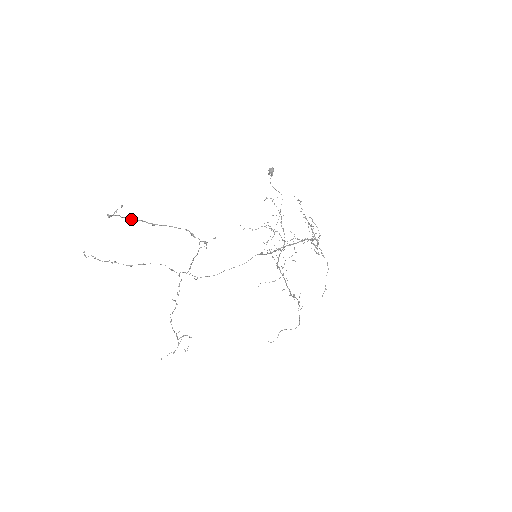
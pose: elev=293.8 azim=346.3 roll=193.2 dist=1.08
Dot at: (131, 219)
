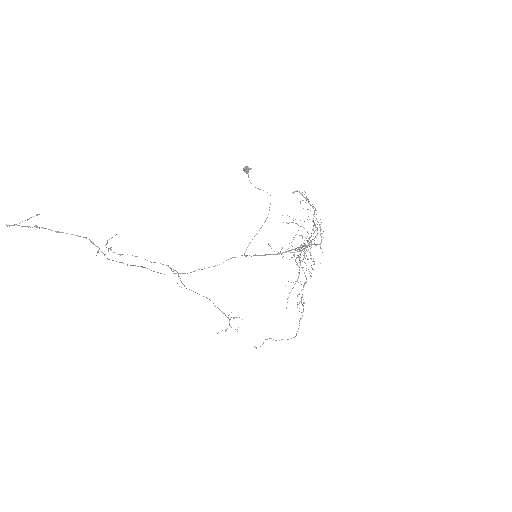
Dot at: (36, 227)
